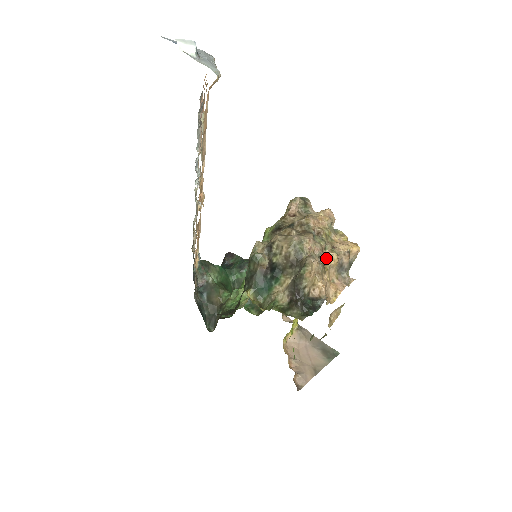
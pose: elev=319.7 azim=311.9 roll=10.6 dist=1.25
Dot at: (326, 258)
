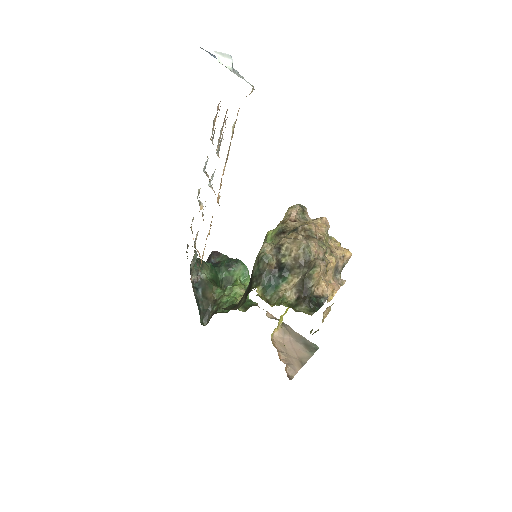
Dot at: (328, 261)
